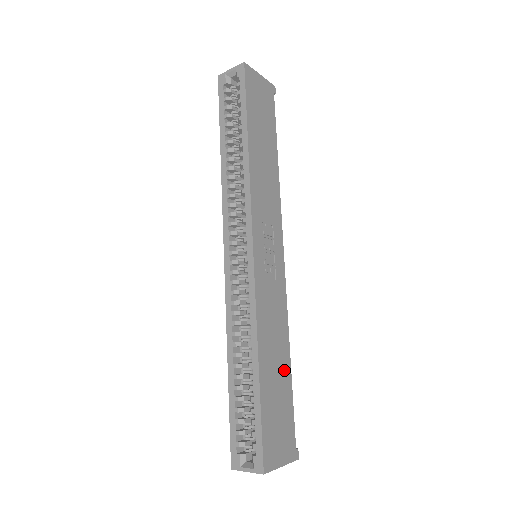
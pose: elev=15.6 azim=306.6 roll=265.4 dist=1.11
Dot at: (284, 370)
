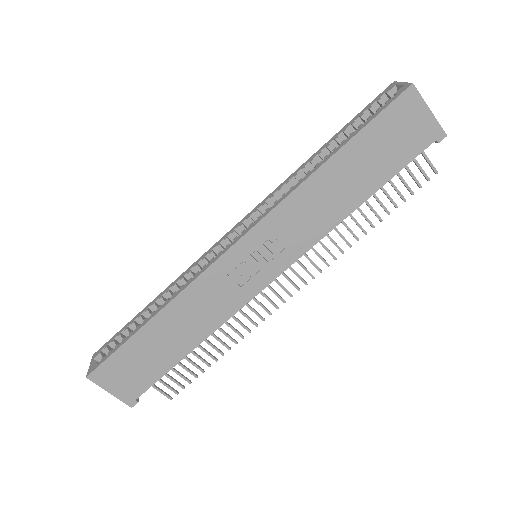
Dot at: (179, 347)
